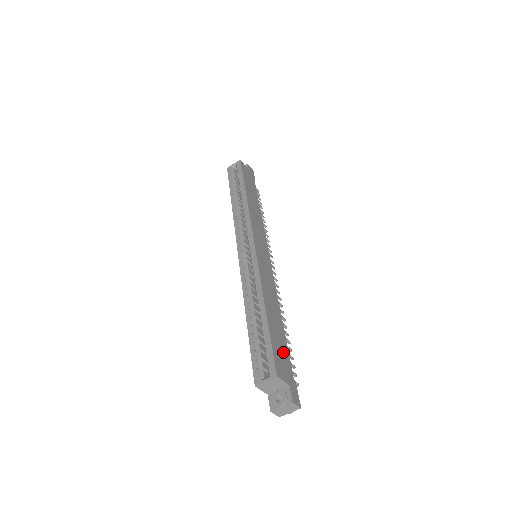
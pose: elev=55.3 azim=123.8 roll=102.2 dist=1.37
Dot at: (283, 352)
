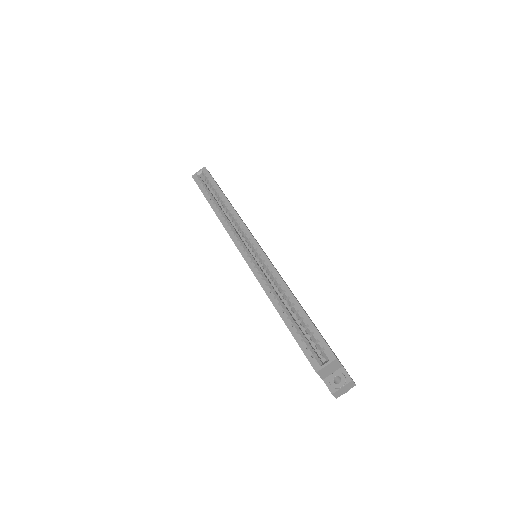
Dot at: occluded
